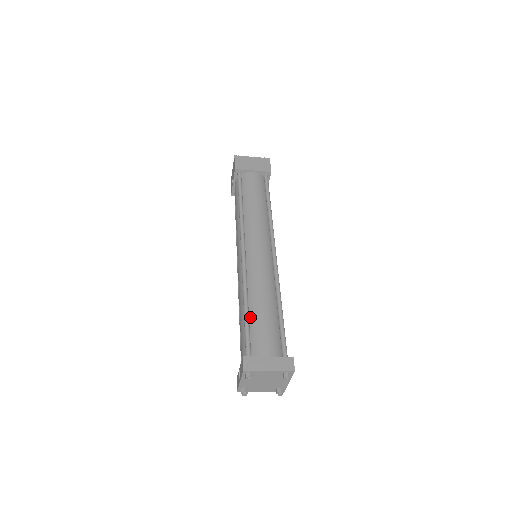
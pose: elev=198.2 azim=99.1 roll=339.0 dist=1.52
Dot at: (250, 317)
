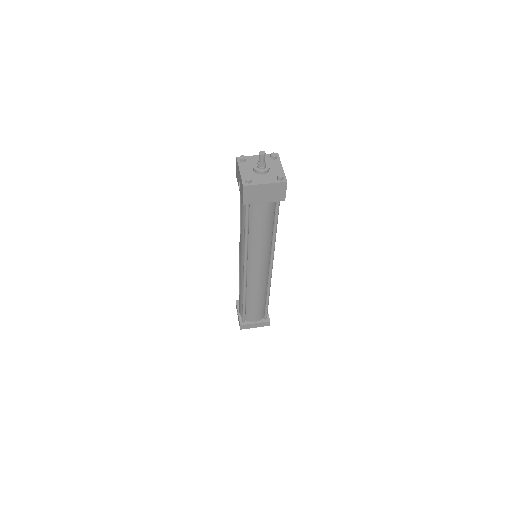
Dot at: (246, 305)
